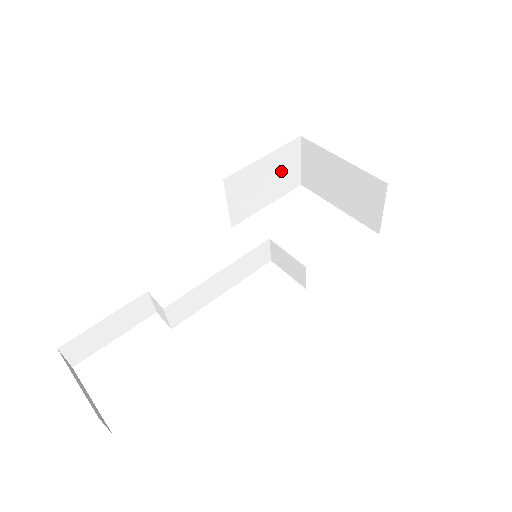
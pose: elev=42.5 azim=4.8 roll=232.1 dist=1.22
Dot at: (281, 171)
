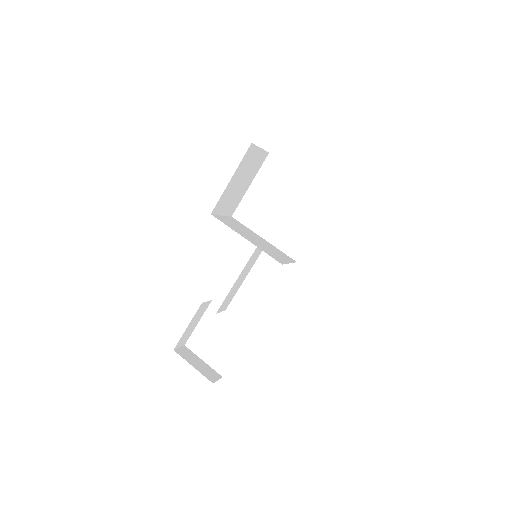
Dot at: (249, 167)
